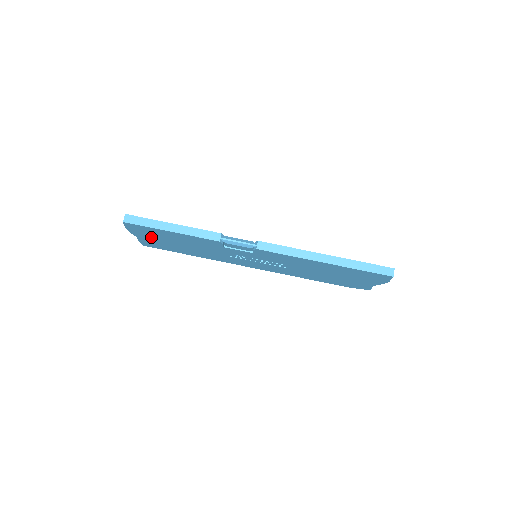
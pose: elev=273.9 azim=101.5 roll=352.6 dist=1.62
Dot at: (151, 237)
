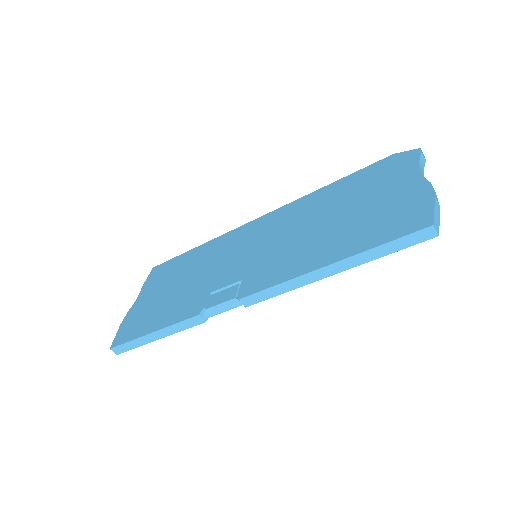
Dot at: occluded
